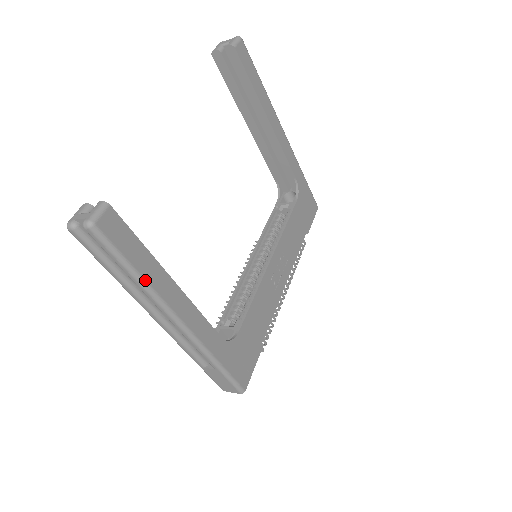
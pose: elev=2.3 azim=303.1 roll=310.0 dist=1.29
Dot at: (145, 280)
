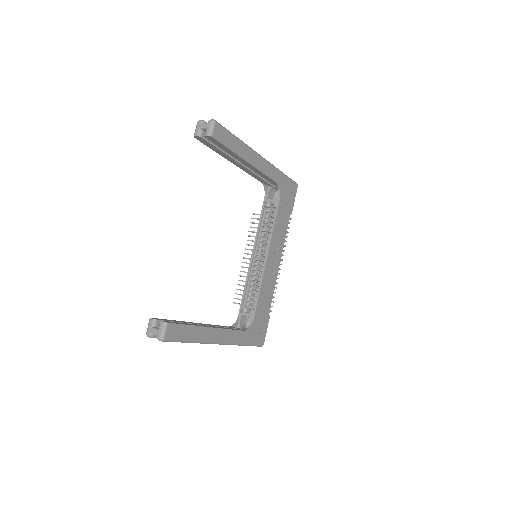
Dot at: (196, 341)
